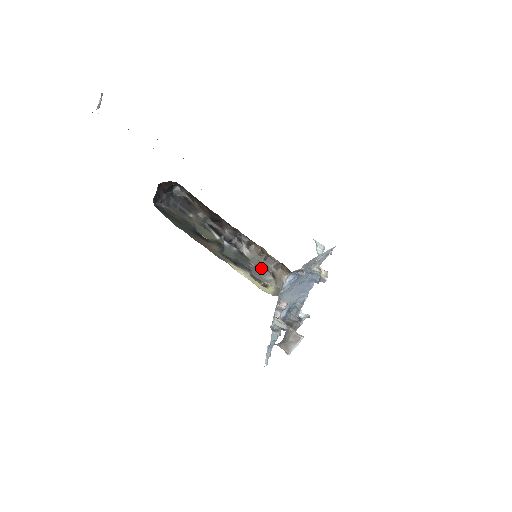
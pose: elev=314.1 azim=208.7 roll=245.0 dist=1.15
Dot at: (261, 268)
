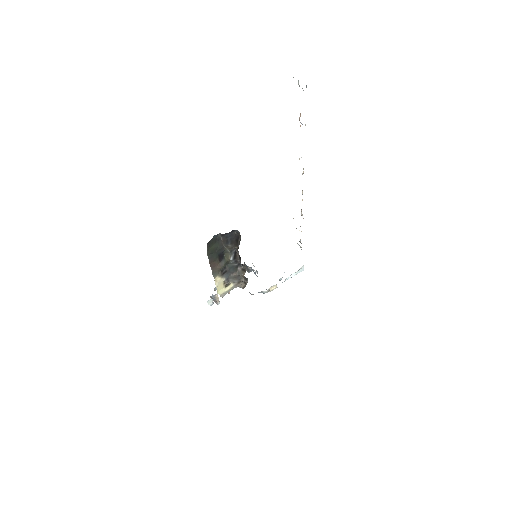
Dot at: (238, 277)
